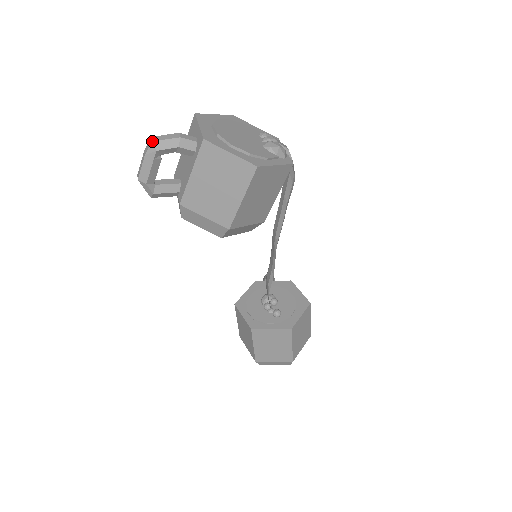
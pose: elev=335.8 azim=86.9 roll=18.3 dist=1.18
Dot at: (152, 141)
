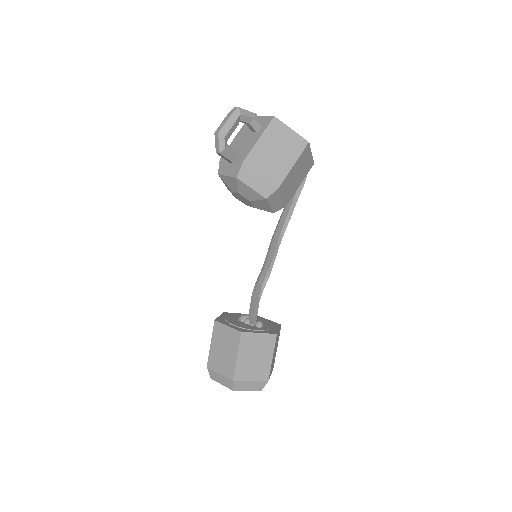
Dot at: (239, 107)
